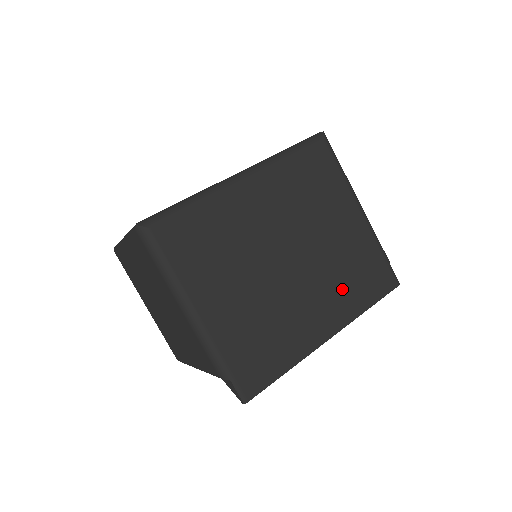
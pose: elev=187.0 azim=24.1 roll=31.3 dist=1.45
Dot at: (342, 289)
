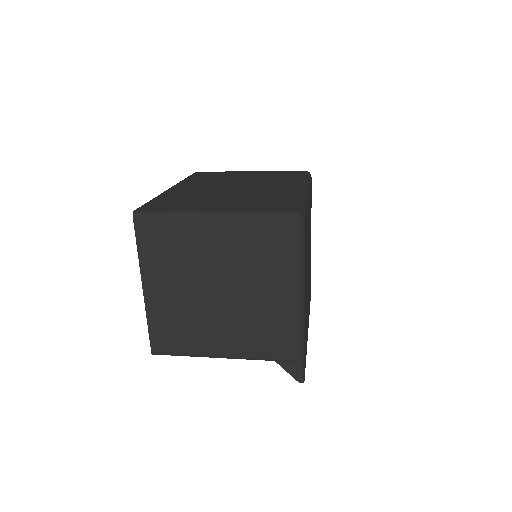
Dot at: (309, 294)
